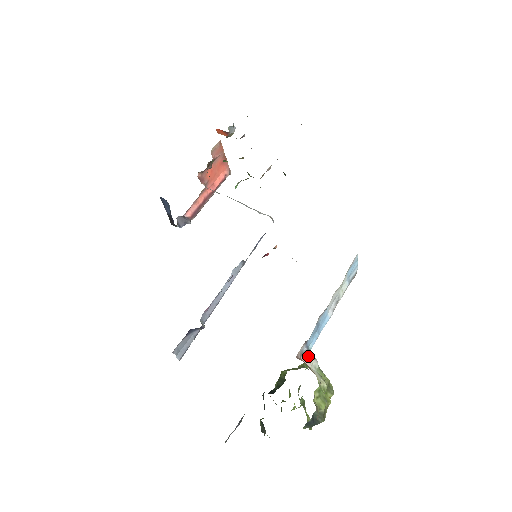
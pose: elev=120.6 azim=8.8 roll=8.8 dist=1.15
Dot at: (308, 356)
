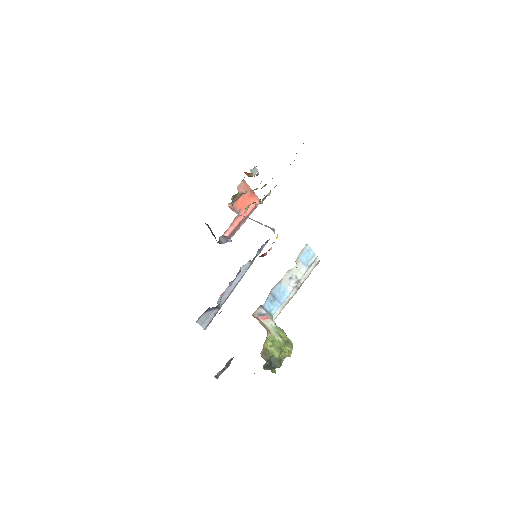
Dot at: (266, 317)
